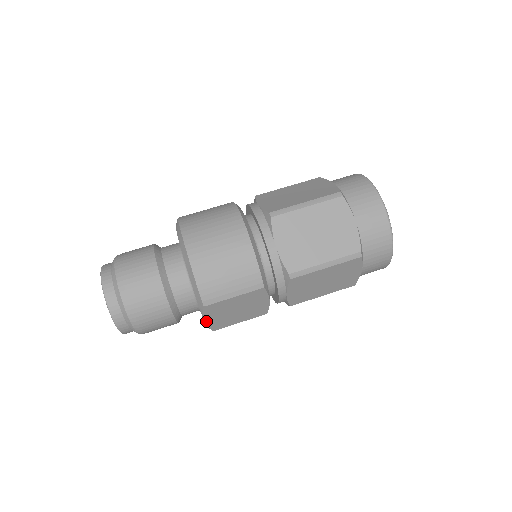
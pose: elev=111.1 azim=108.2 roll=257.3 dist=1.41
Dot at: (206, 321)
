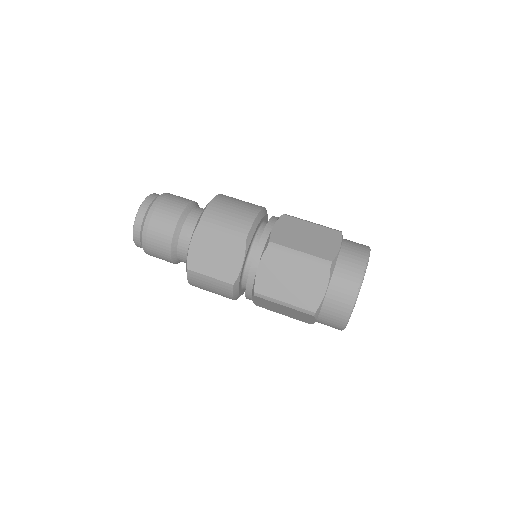
Dot at: (190, 247)
